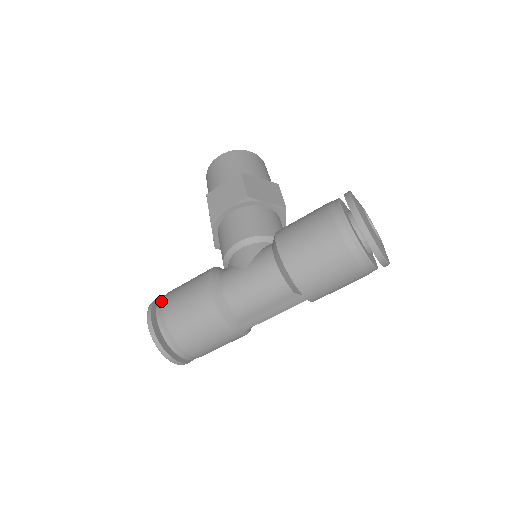
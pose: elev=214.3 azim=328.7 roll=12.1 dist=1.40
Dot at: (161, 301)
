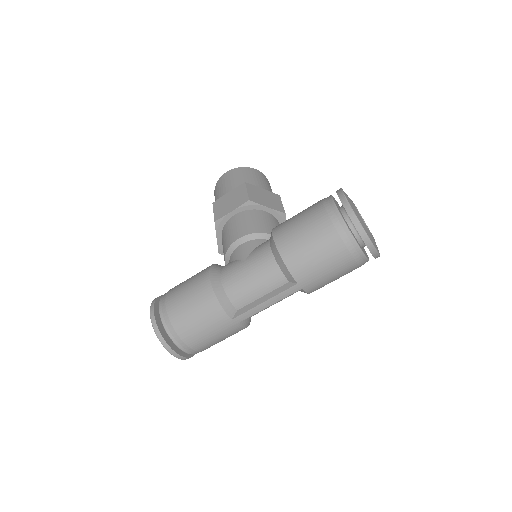
Dot at: (164, 295)
